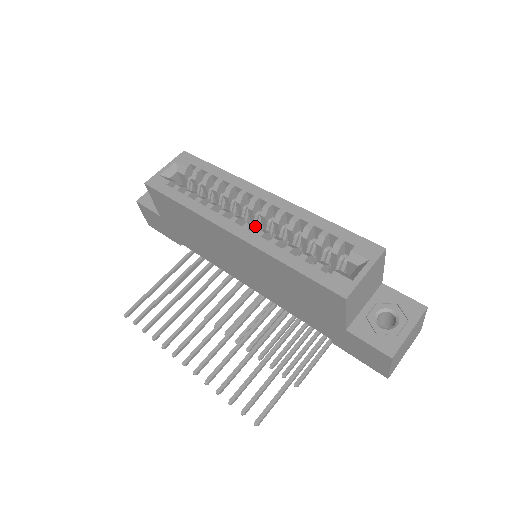
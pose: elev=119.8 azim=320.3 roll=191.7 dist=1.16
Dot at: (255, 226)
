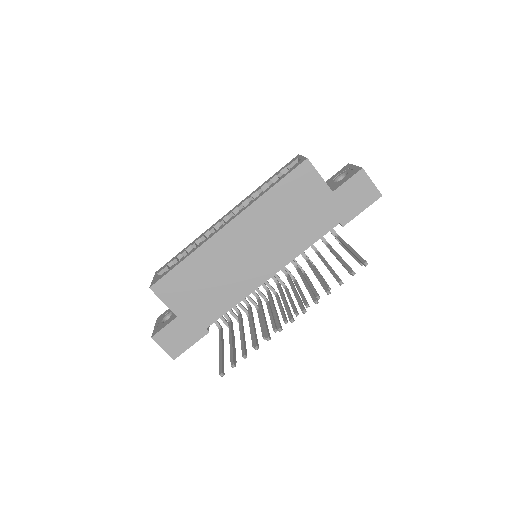
Dot at: occluded
